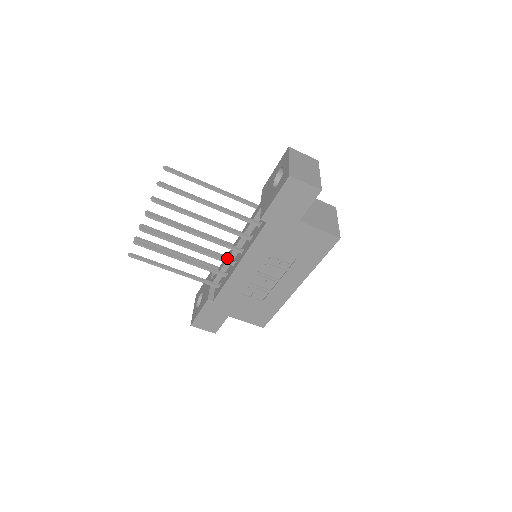
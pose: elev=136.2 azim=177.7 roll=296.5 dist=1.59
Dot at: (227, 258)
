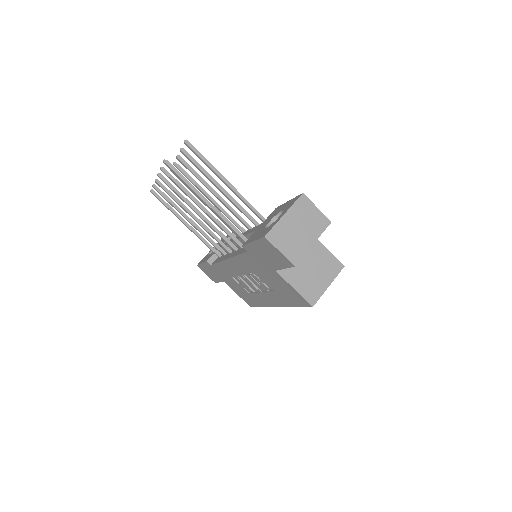
Dot at: occluded
